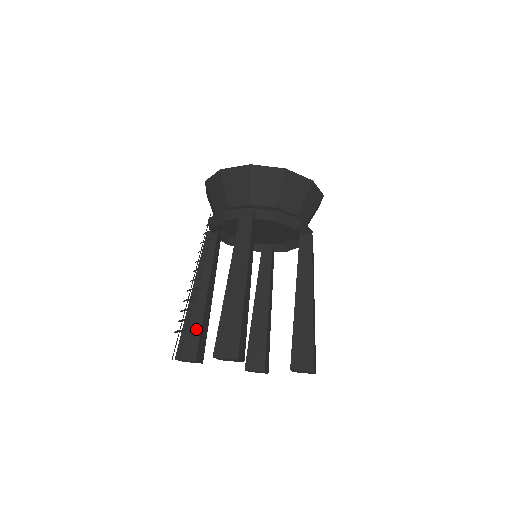
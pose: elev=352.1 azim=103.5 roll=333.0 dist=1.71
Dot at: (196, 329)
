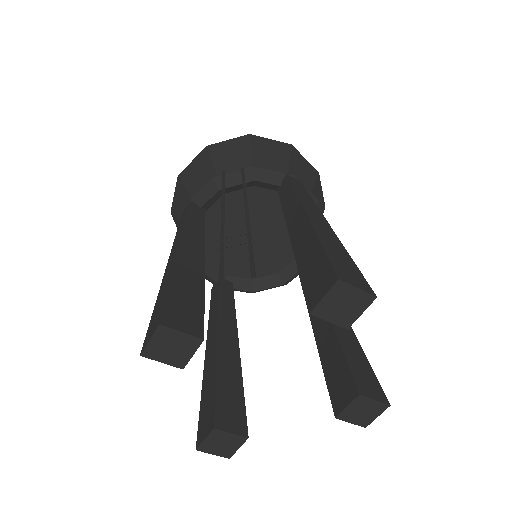
Dot at: (195, 294)
